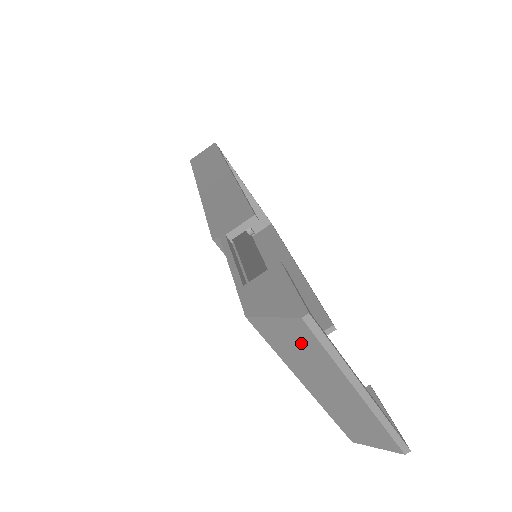
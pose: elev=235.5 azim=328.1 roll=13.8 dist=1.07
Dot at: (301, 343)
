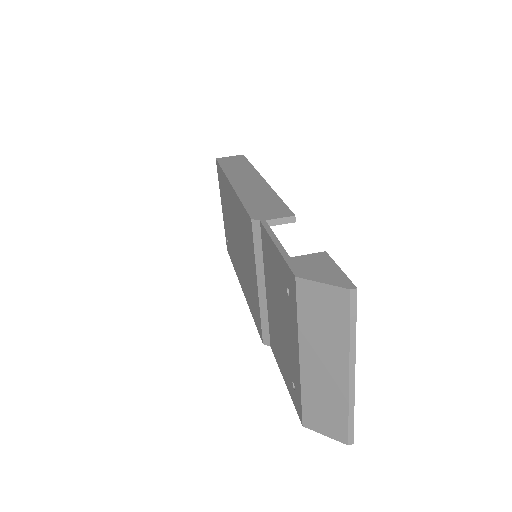
Dot at: (331, 313)
